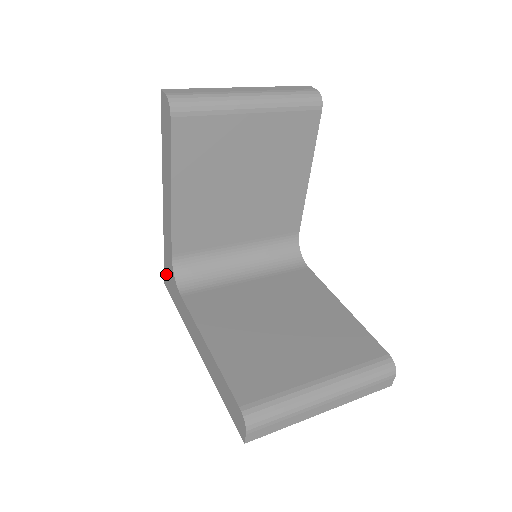
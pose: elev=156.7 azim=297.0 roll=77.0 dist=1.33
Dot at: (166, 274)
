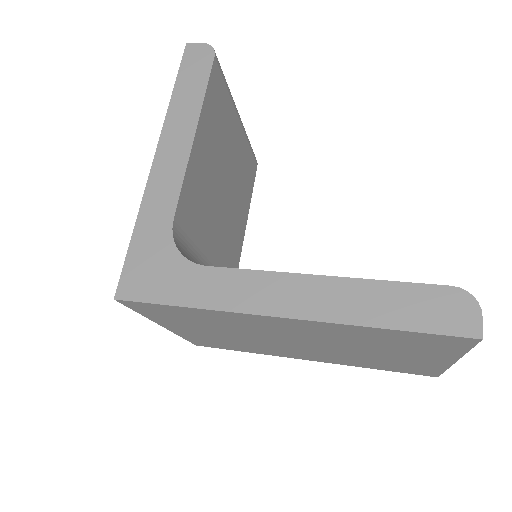
Dot at: (132, 271)
